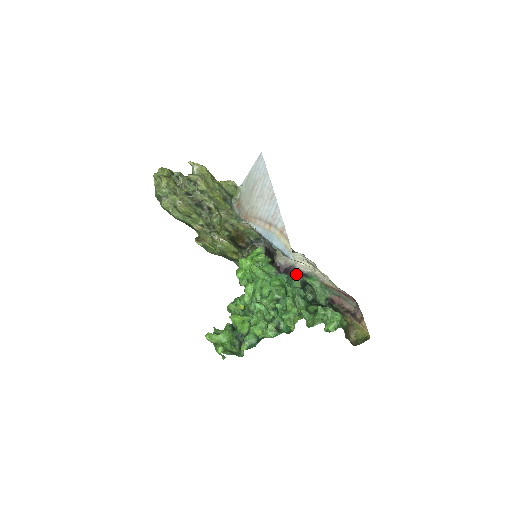
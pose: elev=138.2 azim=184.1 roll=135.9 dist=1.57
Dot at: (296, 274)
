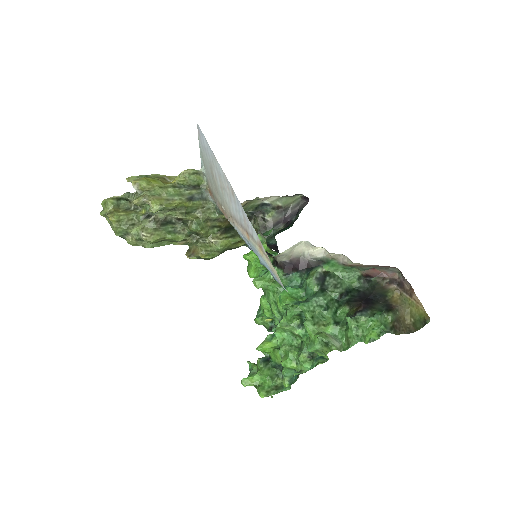
Dot at: (309, 267)
